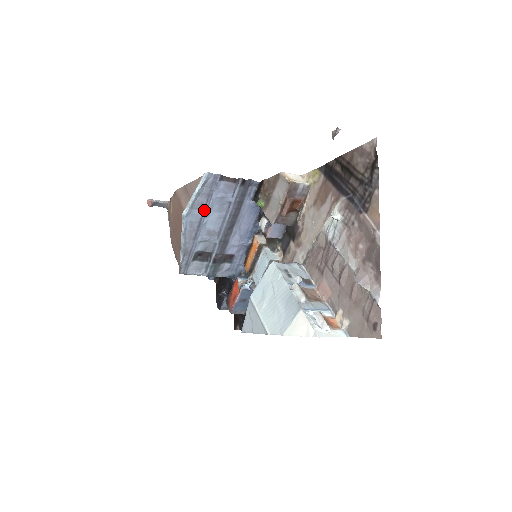
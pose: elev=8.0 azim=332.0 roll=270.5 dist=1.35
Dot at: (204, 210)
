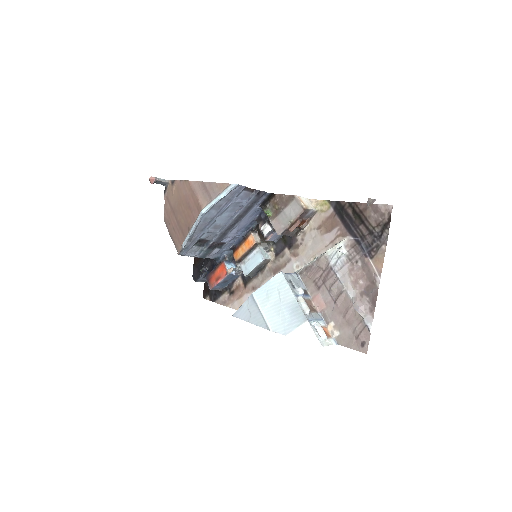
Dot at: (220, 210)
